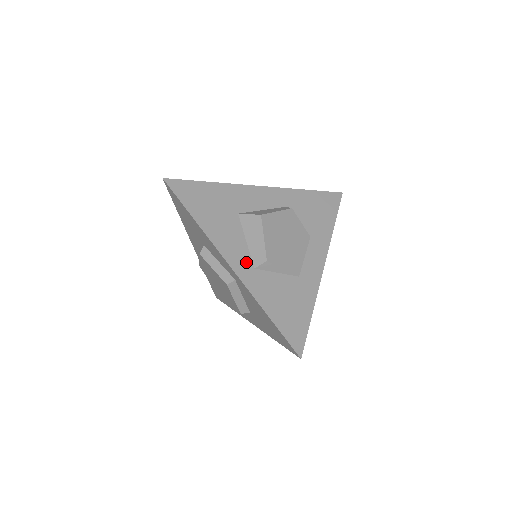
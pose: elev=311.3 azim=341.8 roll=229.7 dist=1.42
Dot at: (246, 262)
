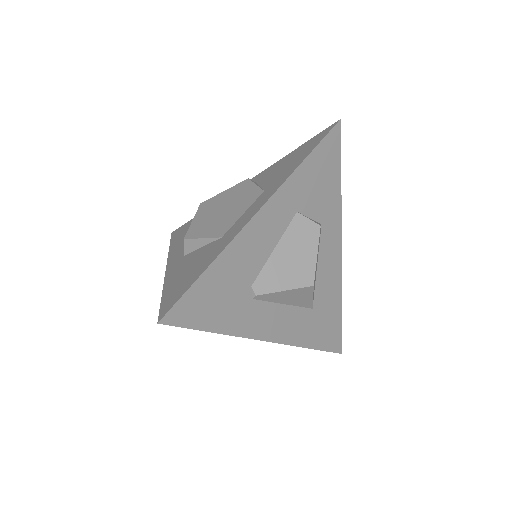
Dot at: (182, 255)
